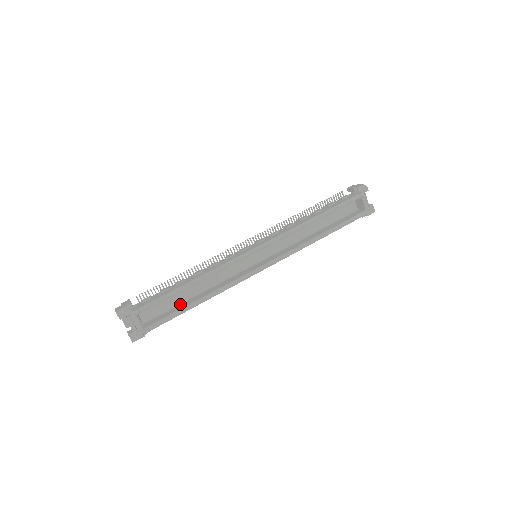
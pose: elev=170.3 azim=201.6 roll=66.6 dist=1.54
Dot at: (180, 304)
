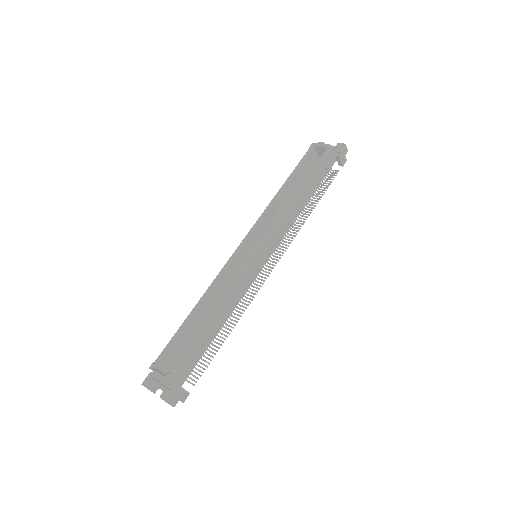
Dot at: occluded
